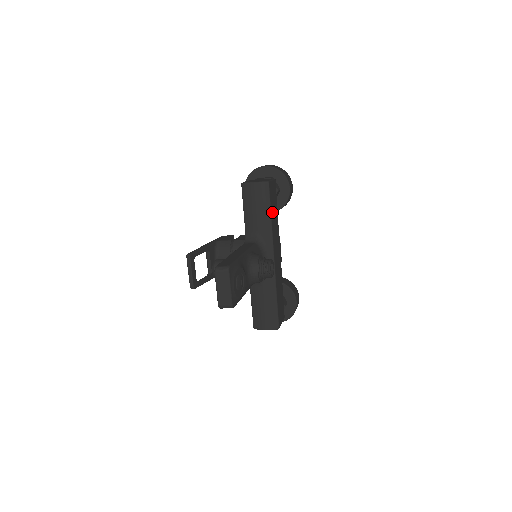
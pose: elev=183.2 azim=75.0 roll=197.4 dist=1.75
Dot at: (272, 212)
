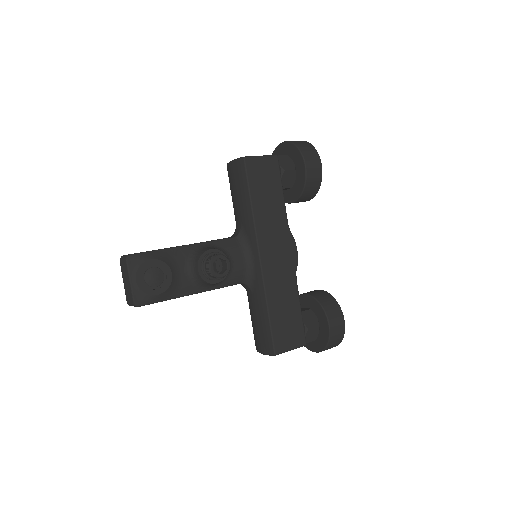
Dot at: (257, 197)
